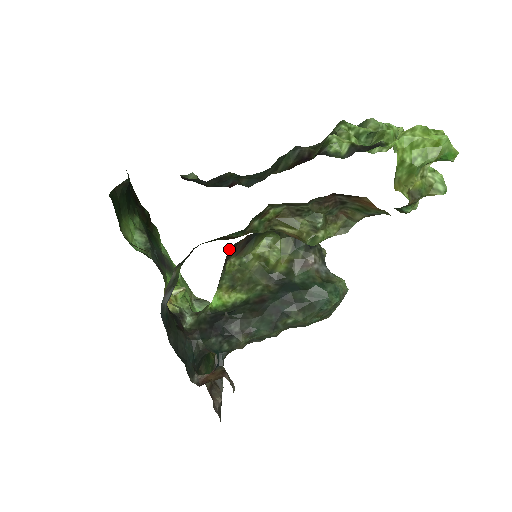
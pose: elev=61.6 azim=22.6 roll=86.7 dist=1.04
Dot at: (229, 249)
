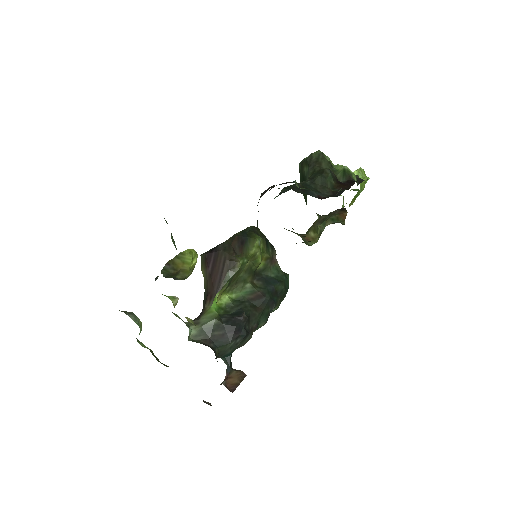
Dot at: (223, 250)
